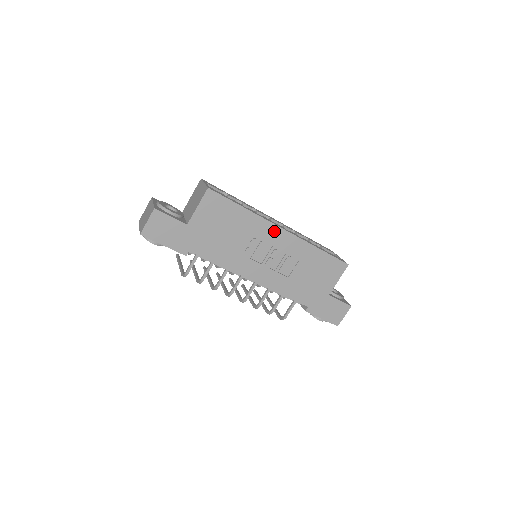
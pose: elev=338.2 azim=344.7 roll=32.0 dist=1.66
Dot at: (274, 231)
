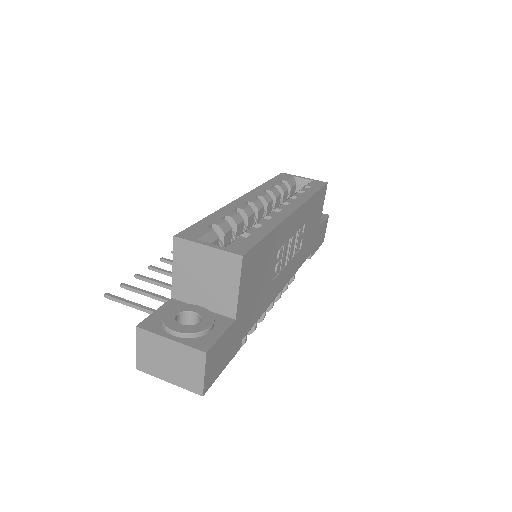
Dot at: (290, 222)
